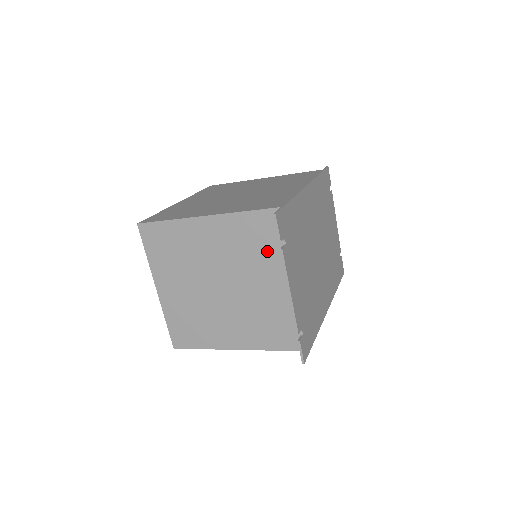
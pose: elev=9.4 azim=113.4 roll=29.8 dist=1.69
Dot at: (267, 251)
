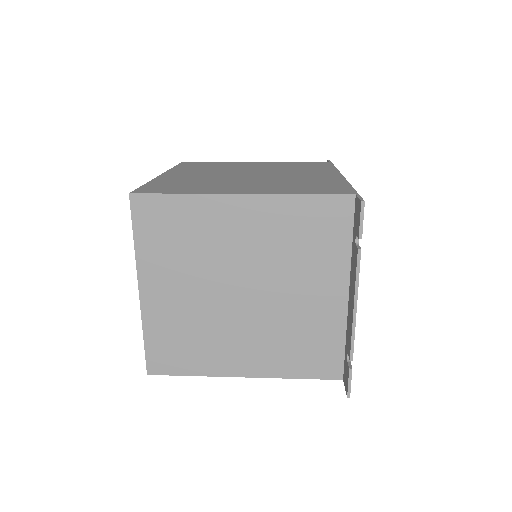
Dot at: (322, 250)
